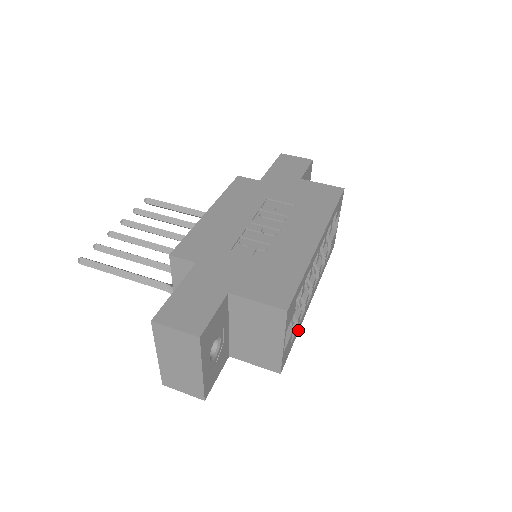
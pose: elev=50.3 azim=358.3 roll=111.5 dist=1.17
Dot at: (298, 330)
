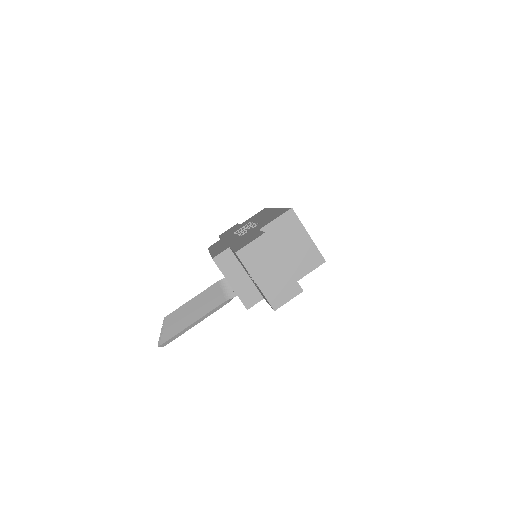
Dot at: occluded
